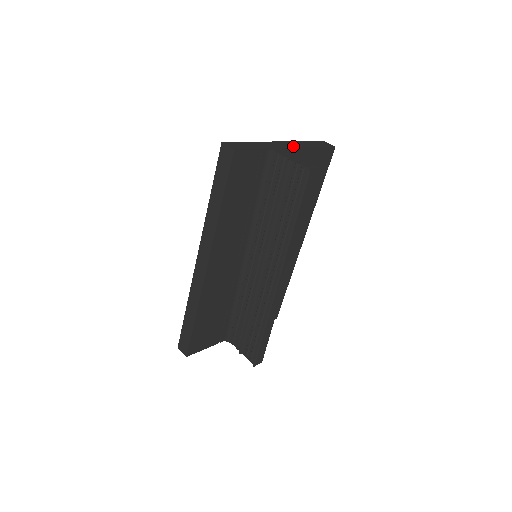
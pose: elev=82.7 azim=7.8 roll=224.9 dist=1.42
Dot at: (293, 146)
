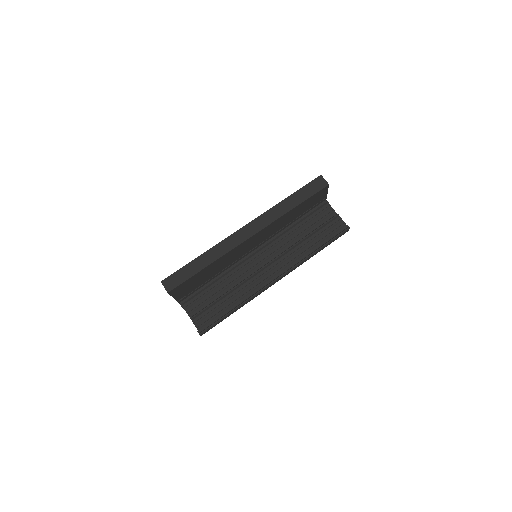
Dot at: occluded
